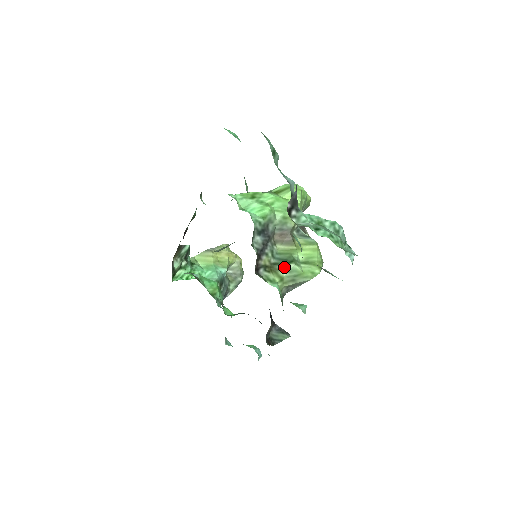
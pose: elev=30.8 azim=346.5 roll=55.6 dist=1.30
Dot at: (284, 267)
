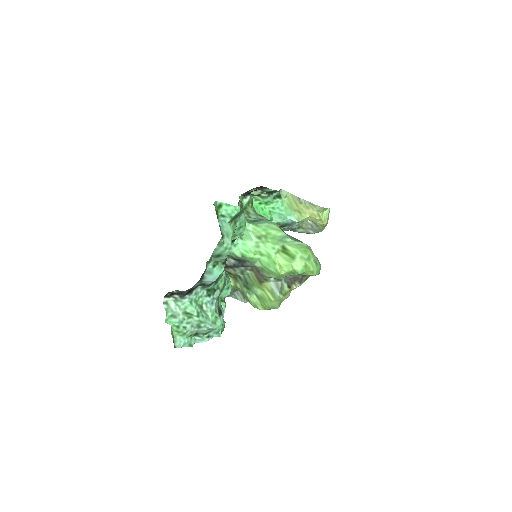
Dot at: (242, 285)
